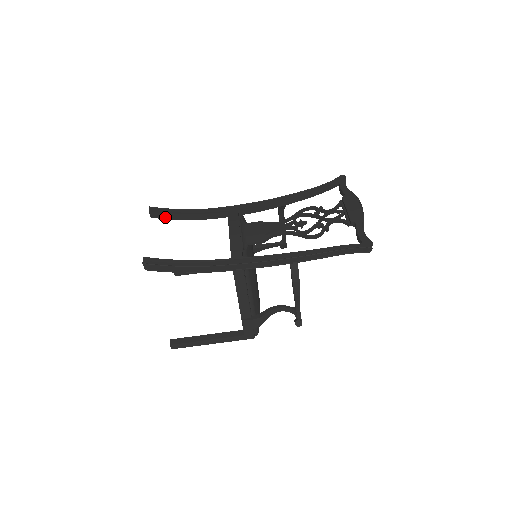
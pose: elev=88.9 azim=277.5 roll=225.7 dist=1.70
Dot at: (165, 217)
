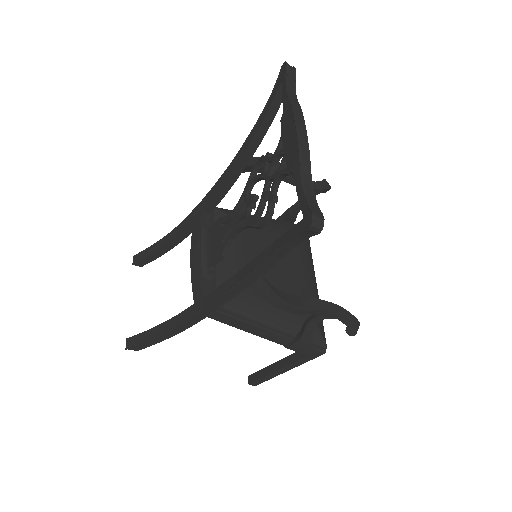
Dot at: (151, 259)
